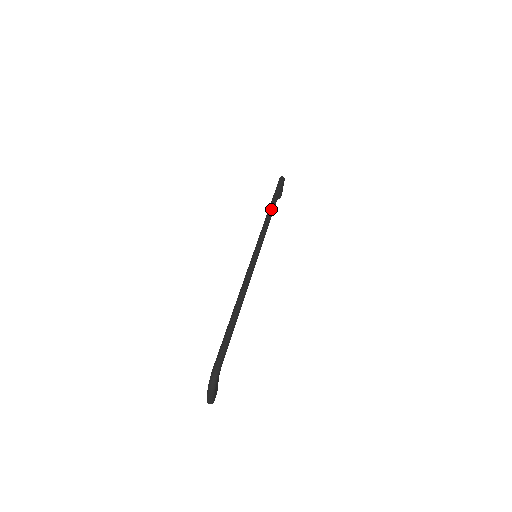
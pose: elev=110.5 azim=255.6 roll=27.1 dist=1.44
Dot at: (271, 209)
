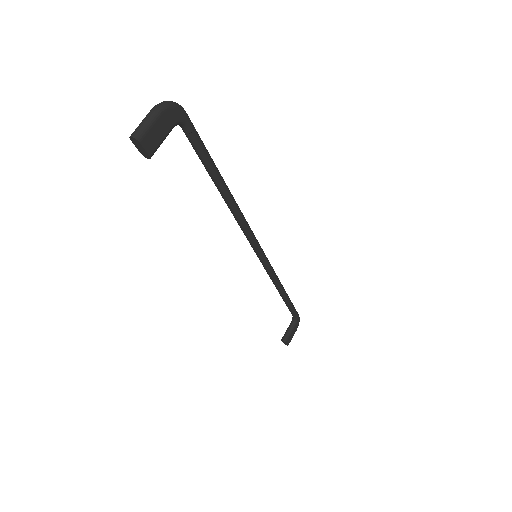
Dot at: (283, 287)
